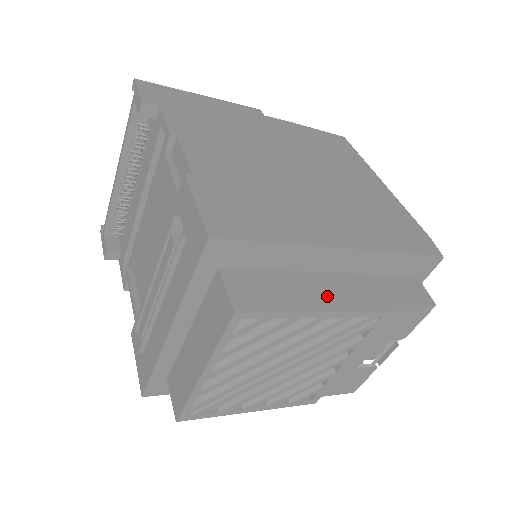
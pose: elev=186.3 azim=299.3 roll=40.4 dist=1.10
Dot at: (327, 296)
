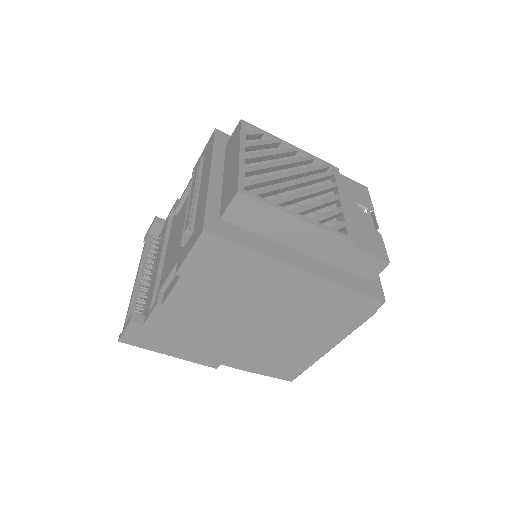
Dot at: (293, 157)
